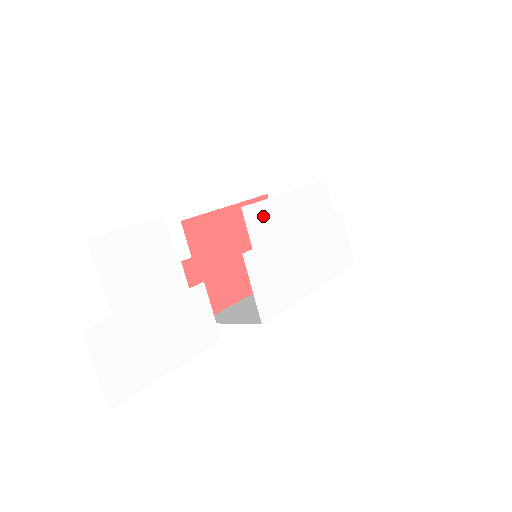
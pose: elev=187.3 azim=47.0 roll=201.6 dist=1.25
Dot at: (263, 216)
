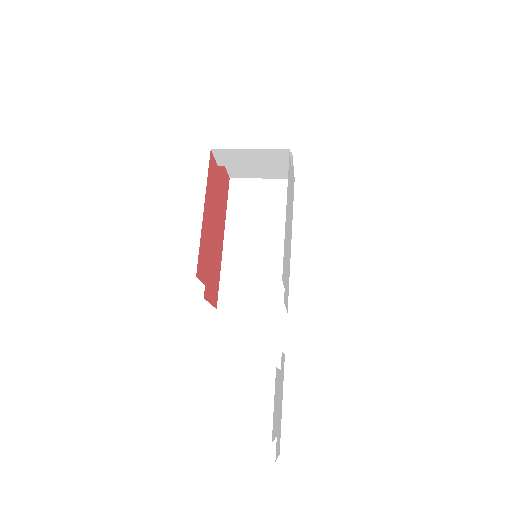
Dot at: (284, 259)
